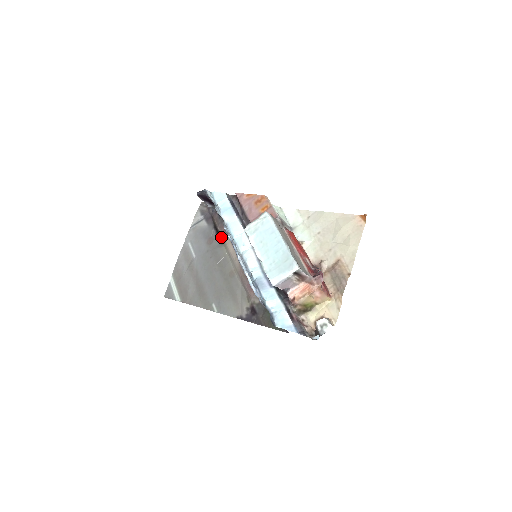
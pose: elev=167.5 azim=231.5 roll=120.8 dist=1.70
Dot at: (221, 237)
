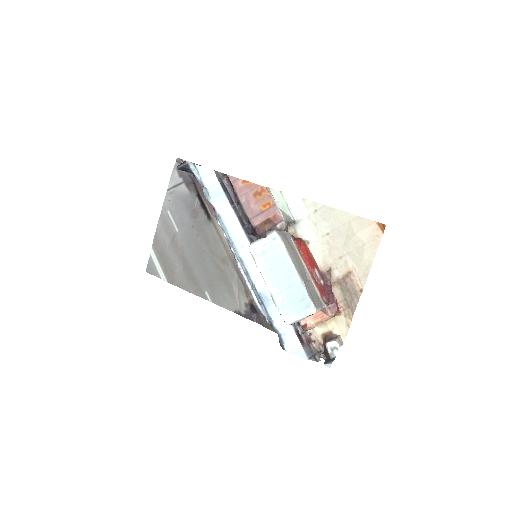
Dot at: (208, 212)
